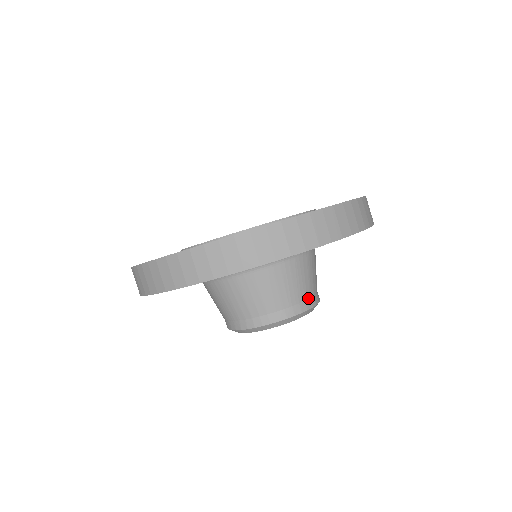
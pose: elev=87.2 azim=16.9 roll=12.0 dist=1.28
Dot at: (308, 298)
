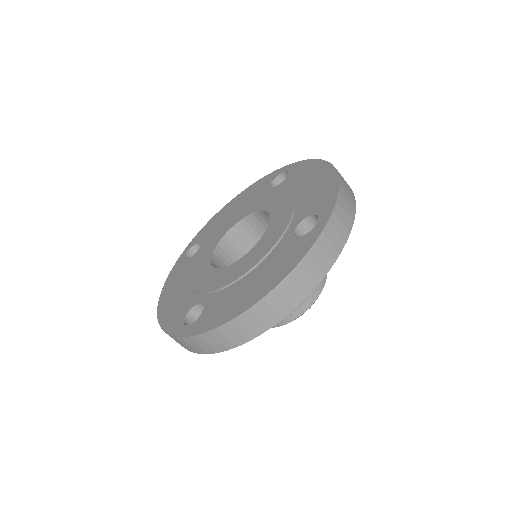
Dot at: (303, 303)
